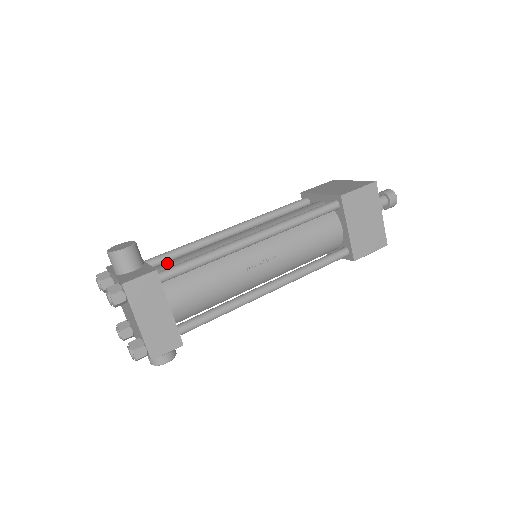
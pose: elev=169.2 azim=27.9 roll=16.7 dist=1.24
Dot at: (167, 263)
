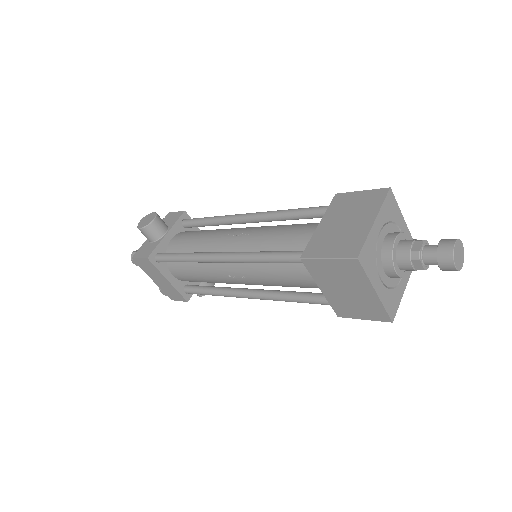
Dot at: (181, 239)
